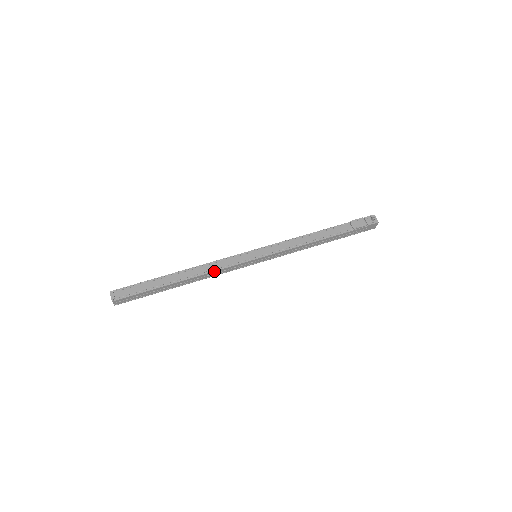
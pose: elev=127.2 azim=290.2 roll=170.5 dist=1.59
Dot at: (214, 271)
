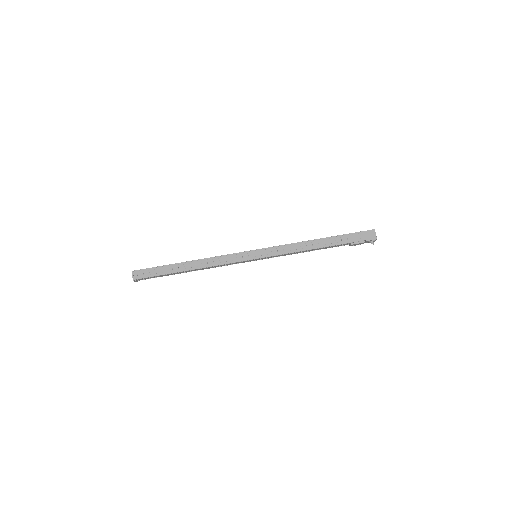
Dot at: occluded
